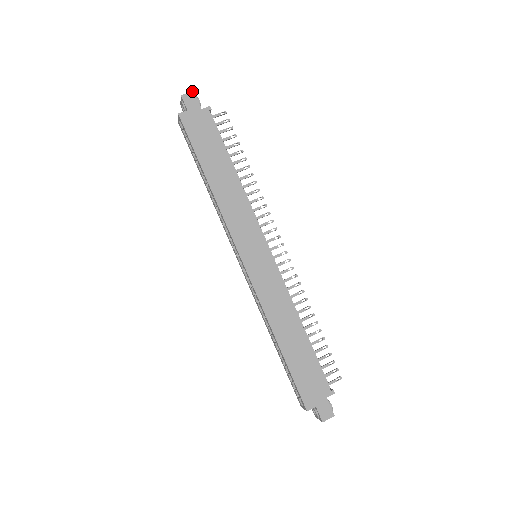
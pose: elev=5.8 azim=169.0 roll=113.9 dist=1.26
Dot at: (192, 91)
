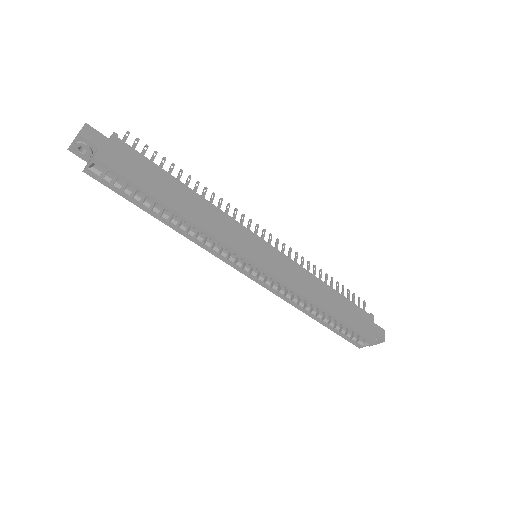
Dot at: occluded
